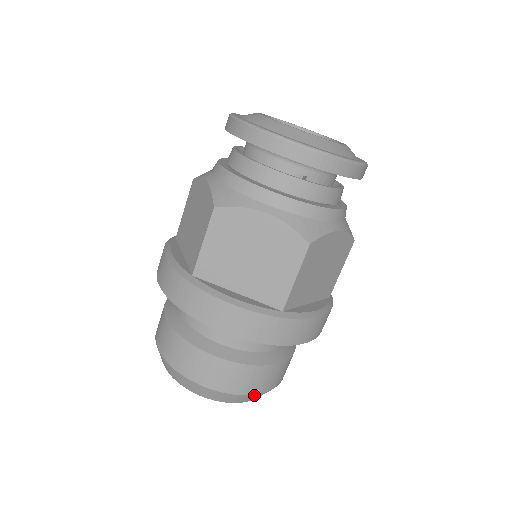
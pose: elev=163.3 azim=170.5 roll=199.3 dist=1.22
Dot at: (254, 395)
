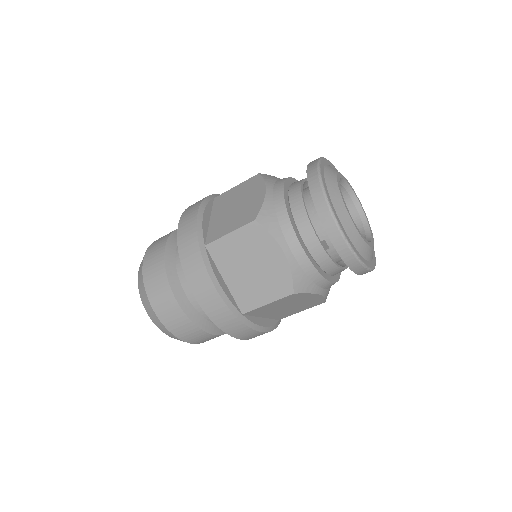
Dot at: (181, 340)
